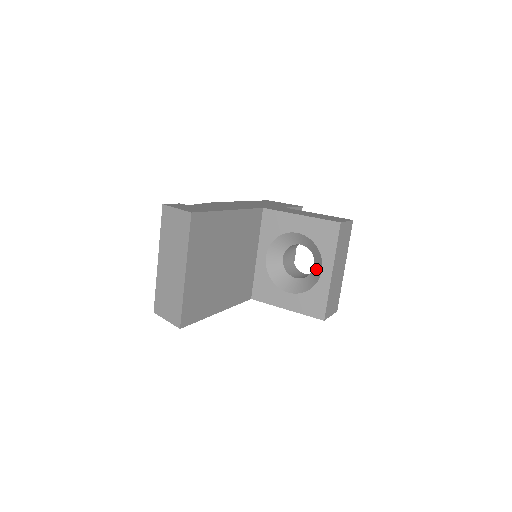
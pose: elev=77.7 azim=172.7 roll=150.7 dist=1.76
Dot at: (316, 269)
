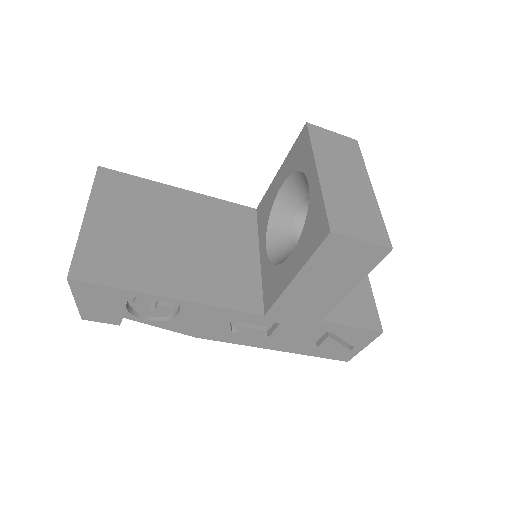
Dot at: occluded
